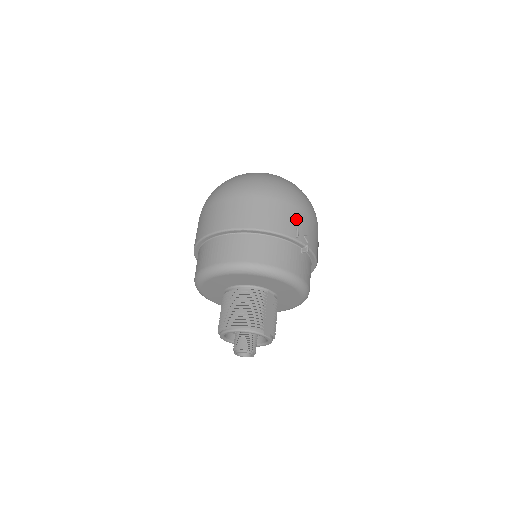
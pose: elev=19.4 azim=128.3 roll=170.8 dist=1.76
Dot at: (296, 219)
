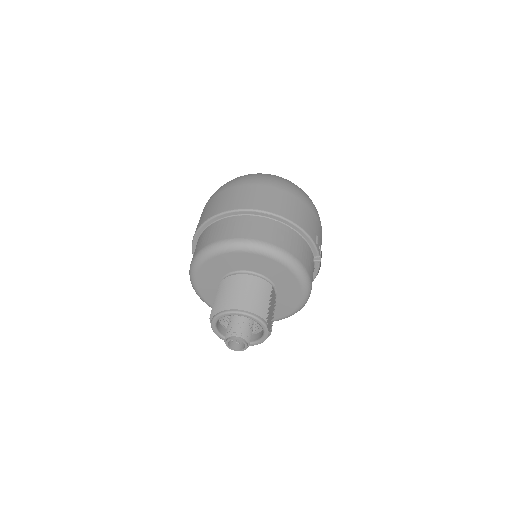
Dot at: (316, 228)
